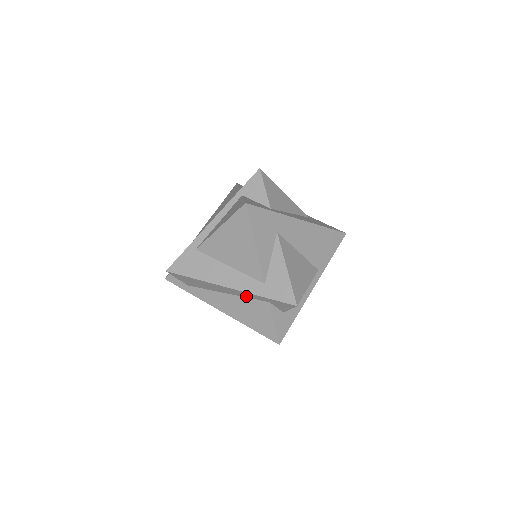
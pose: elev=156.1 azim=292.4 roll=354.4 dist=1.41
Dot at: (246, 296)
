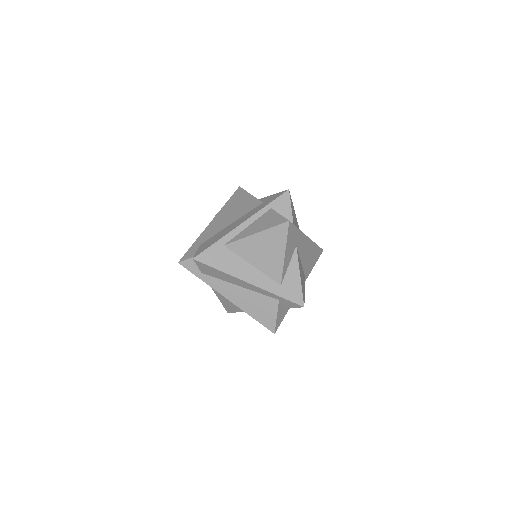
Dot at: (260, 292)
